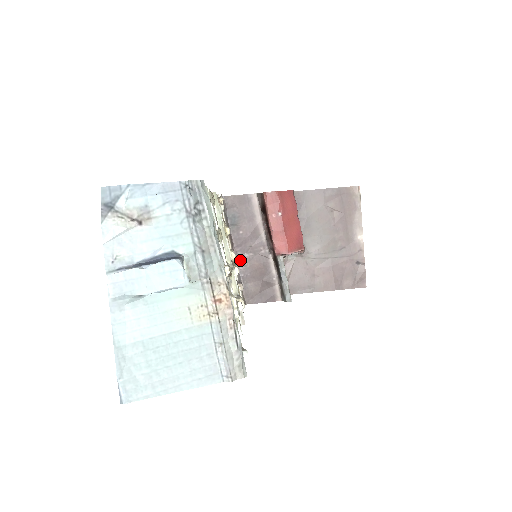
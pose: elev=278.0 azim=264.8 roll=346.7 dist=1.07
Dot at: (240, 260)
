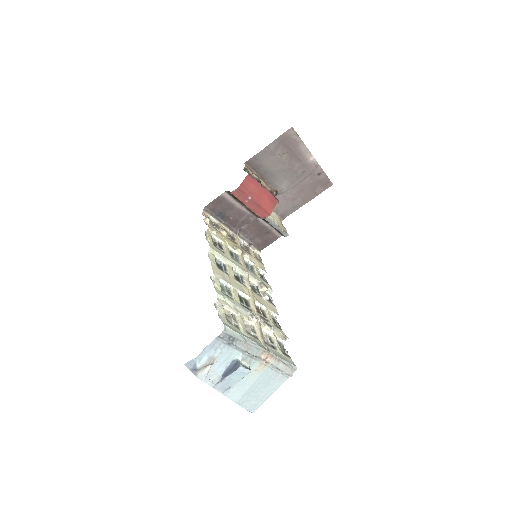
Dot at: (241, 232)
